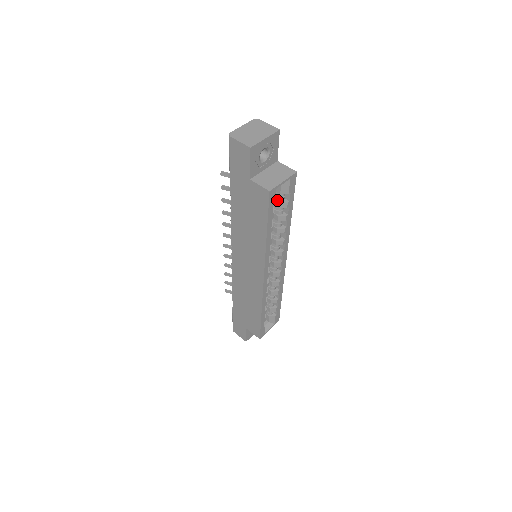
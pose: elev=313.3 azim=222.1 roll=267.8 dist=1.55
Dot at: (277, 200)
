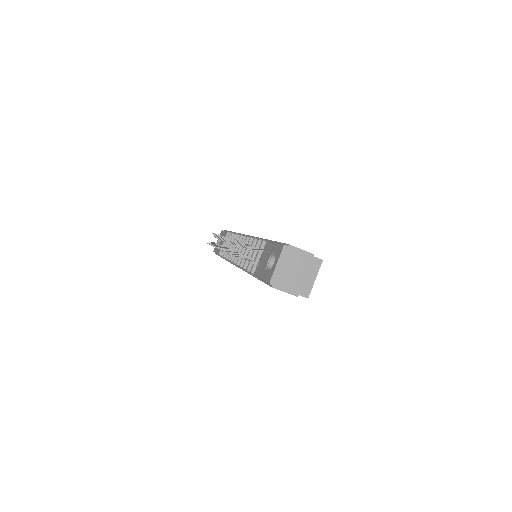
Dot at: occluded
